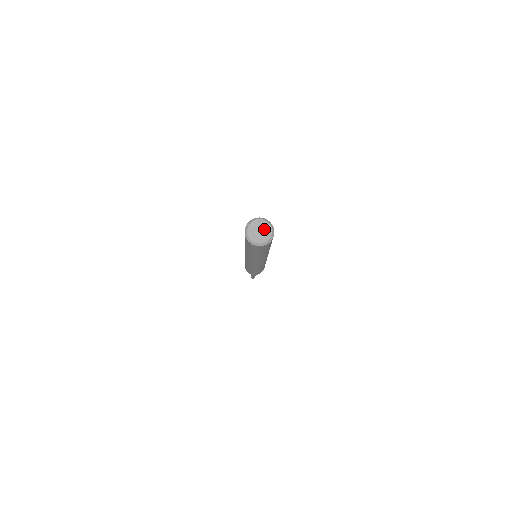
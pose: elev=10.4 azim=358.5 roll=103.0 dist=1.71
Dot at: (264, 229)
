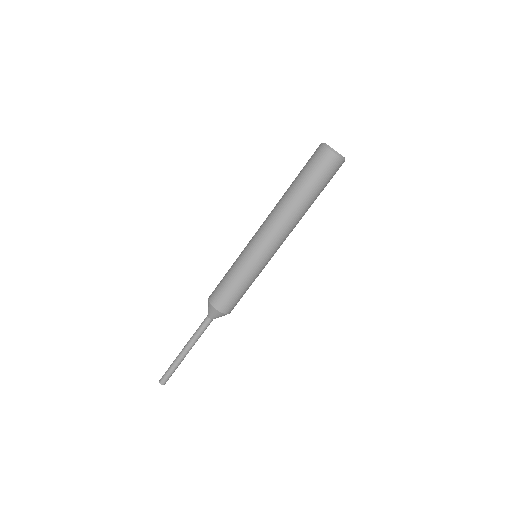
Dot at: occluded
